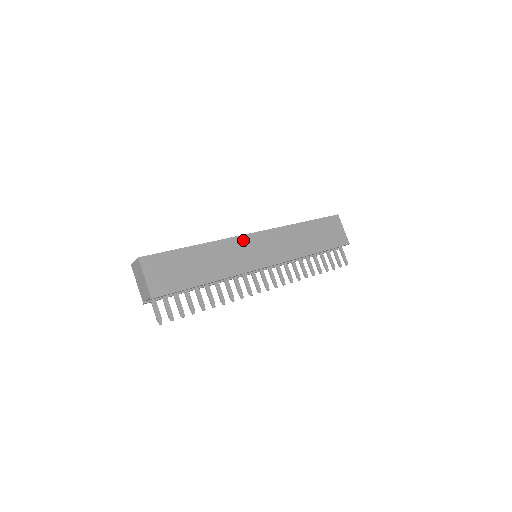
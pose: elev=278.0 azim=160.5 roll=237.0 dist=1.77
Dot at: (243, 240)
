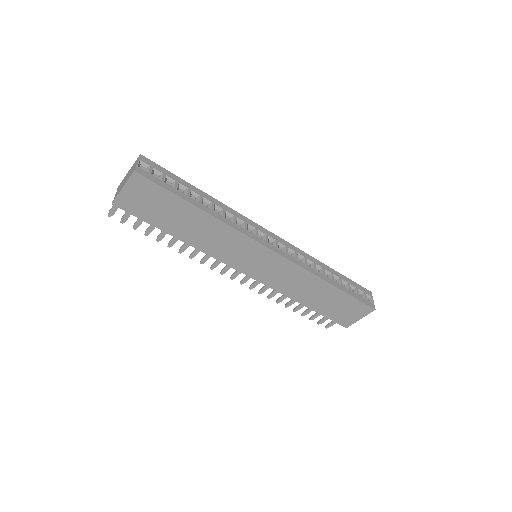
Dot at: (253, 245)
